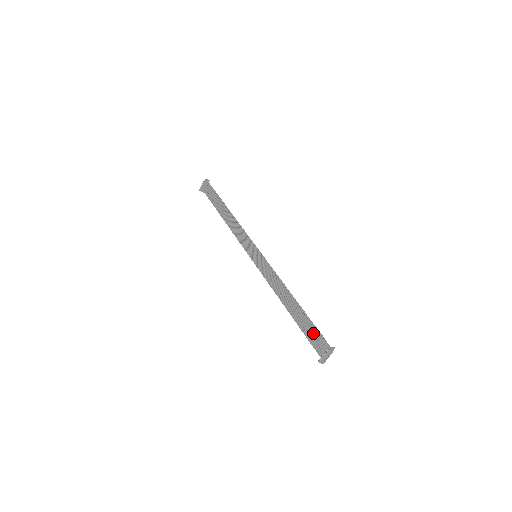
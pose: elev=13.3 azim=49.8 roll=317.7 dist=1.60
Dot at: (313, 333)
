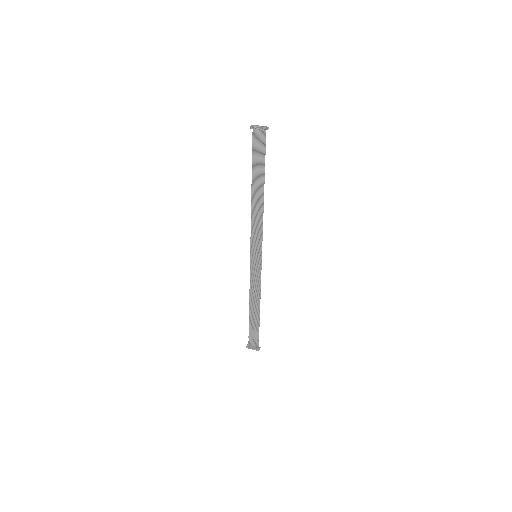
Dot at: (255, 333)
